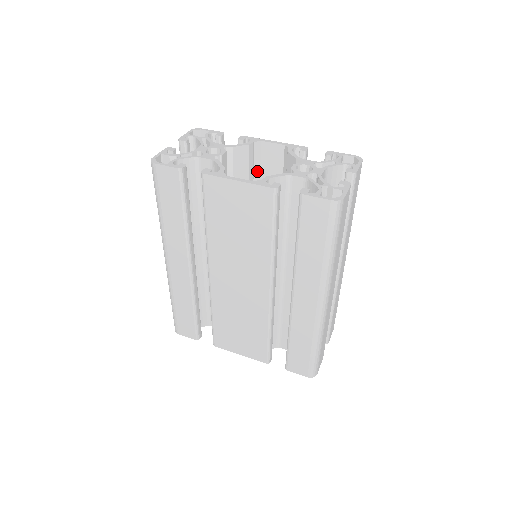
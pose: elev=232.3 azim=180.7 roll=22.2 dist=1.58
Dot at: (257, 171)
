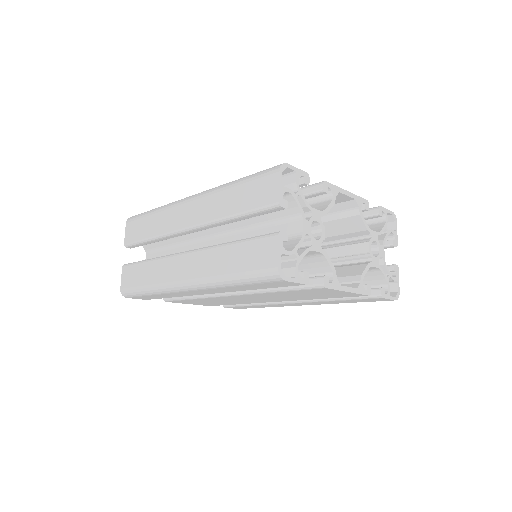
Dot at: occluded
